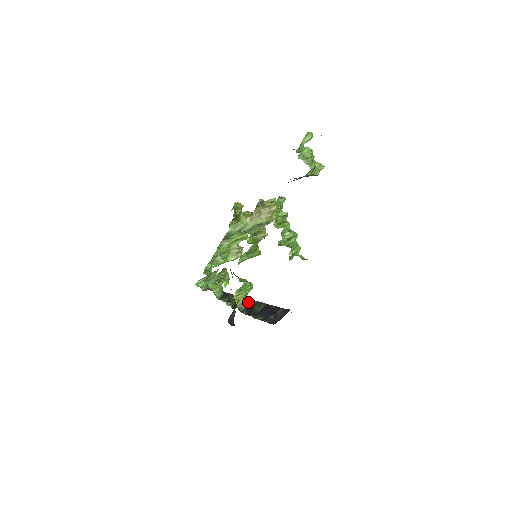
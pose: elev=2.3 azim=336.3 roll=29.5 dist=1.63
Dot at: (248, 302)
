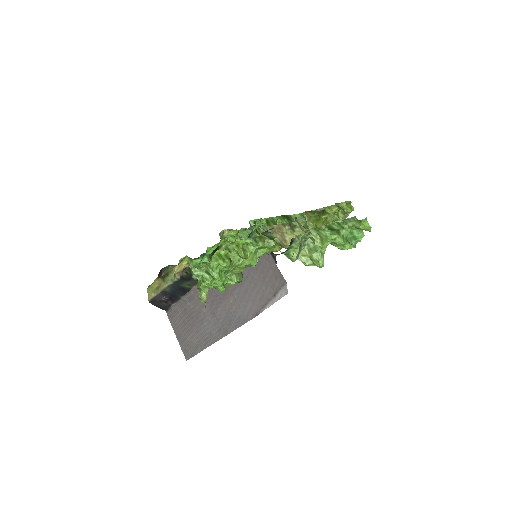
Dot at: occluded
